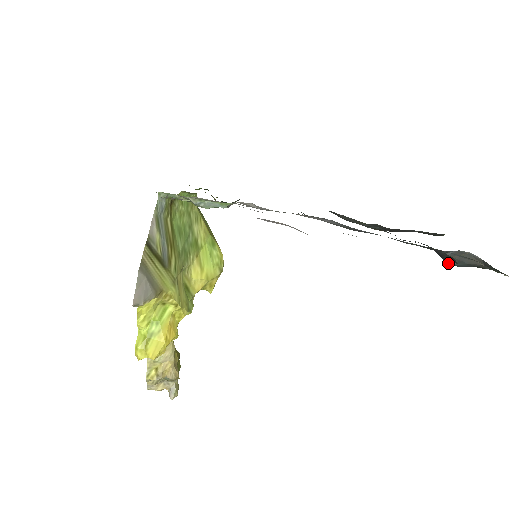
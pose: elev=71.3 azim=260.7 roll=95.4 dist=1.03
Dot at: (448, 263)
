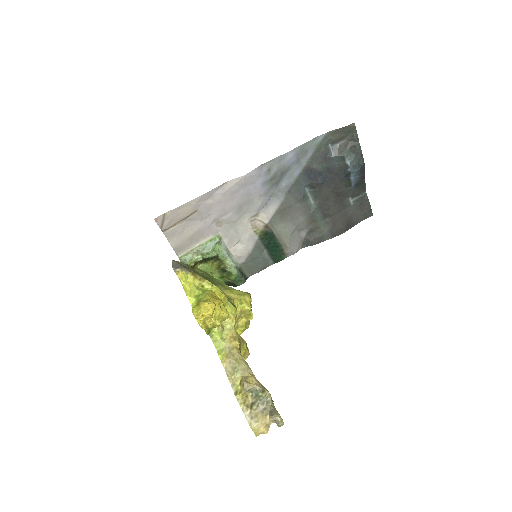
Dot at: (350, 169)
